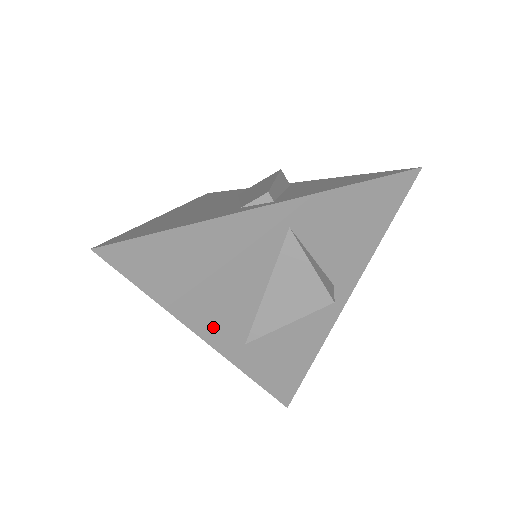
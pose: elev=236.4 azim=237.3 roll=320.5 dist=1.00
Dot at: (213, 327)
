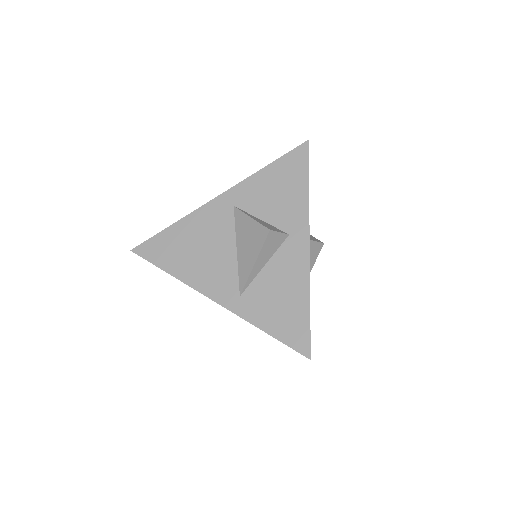
Dot at: (211, 286)
